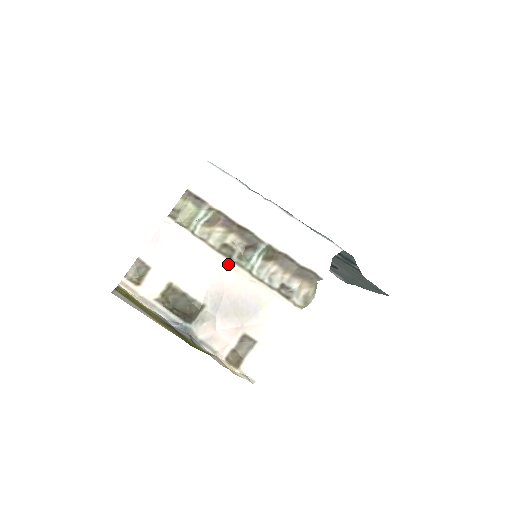
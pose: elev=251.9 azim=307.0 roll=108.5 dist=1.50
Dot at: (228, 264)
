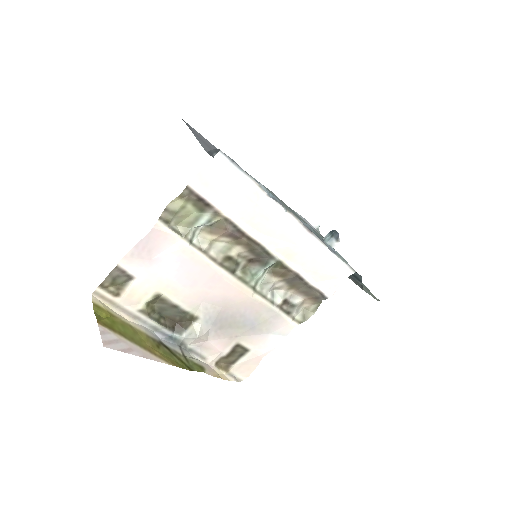
Dot at: (230, 280)
